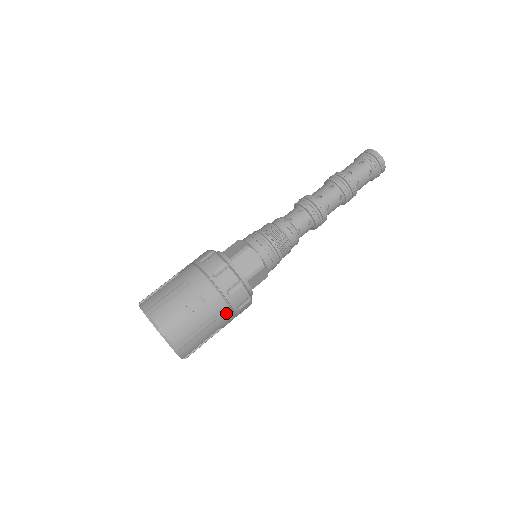
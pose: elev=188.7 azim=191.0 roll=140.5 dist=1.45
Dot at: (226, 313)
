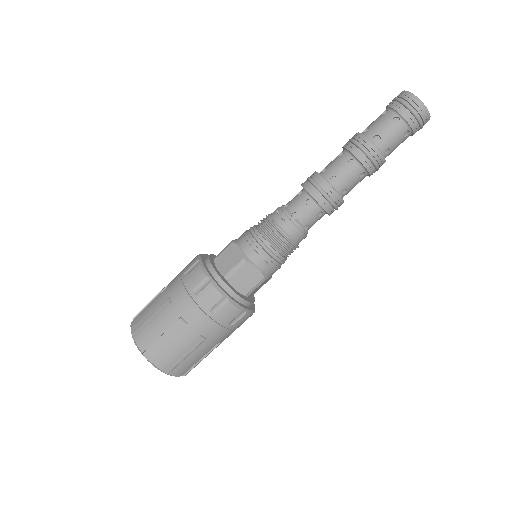
Dot at: (197, 317)
